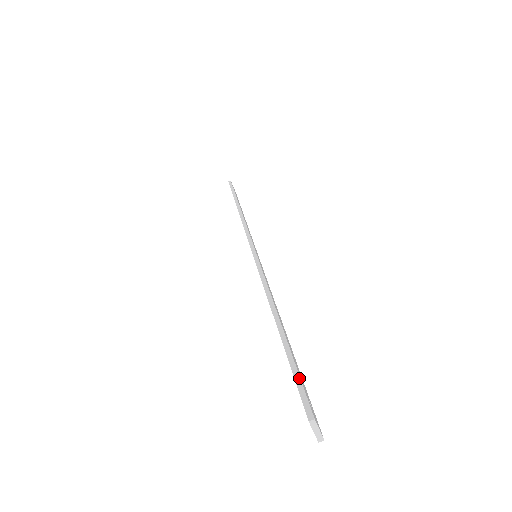
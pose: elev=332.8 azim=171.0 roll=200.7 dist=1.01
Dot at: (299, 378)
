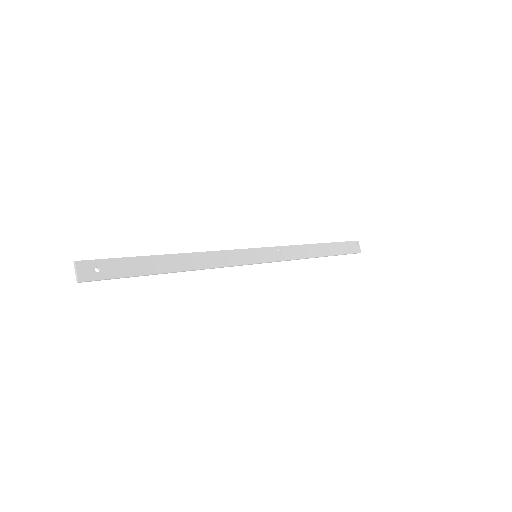
Dot at: (110, 258)
